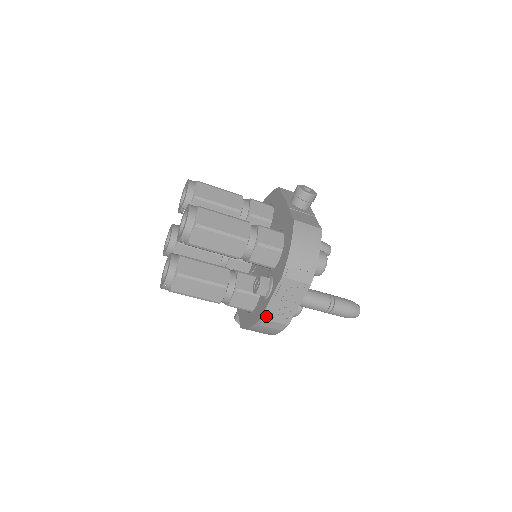
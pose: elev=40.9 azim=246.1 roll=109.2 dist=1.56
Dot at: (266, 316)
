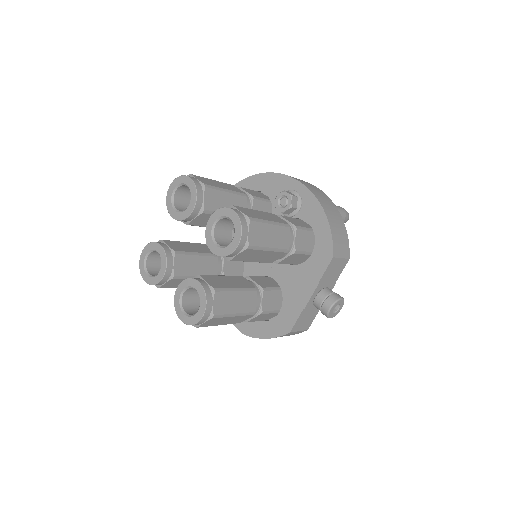
Dot at: occluded
